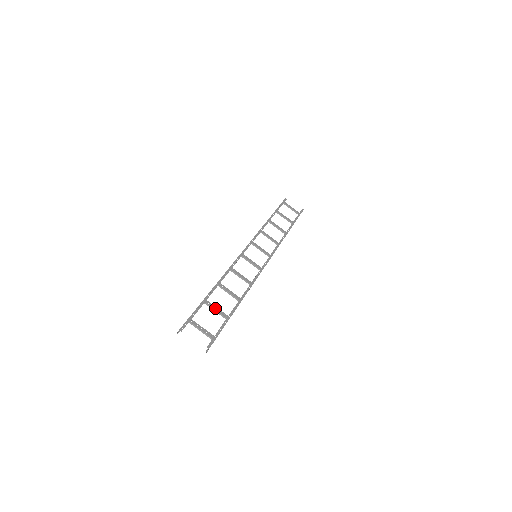
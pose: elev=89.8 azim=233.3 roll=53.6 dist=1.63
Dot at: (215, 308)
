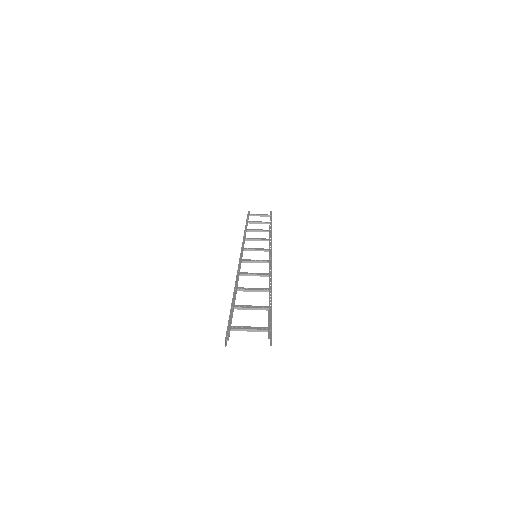
Dot at: (249, 307)
